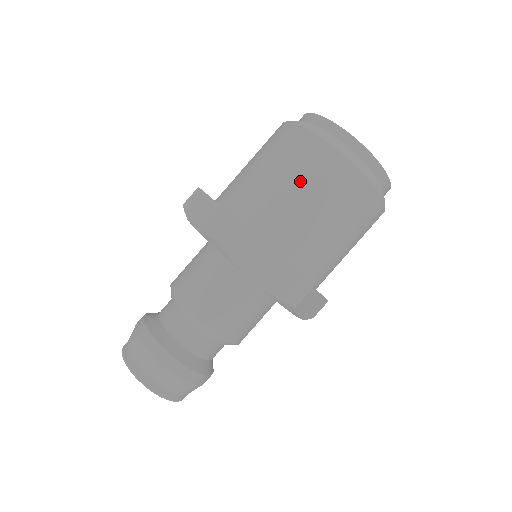
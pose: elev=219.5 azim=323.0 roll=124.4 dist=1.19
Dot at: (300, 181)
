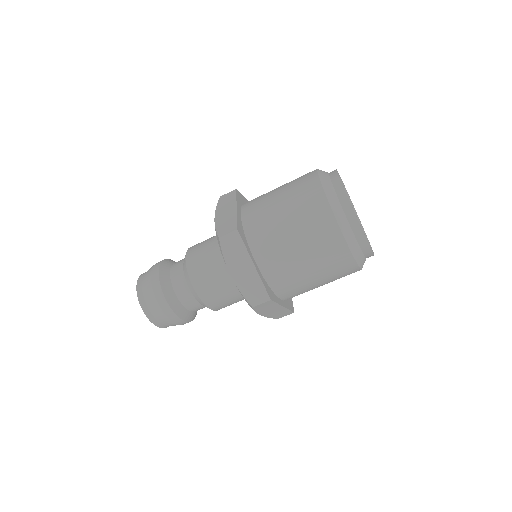
Dot at: (296, 222)
